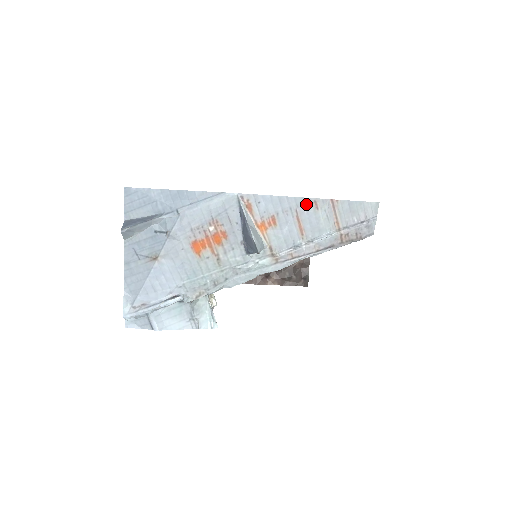
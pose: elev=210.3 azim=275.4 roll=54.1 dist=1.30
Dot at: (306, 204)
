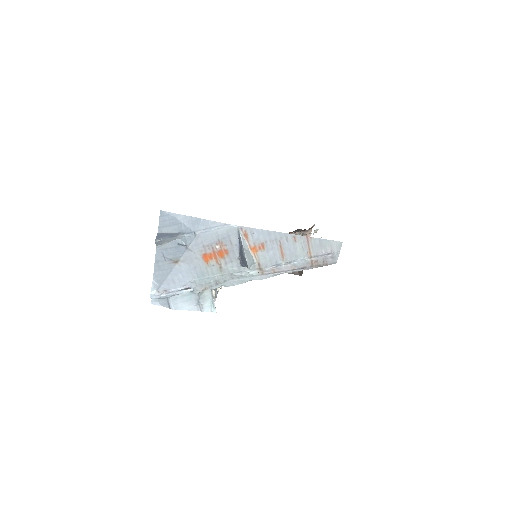
Dot at: (288, 238)
